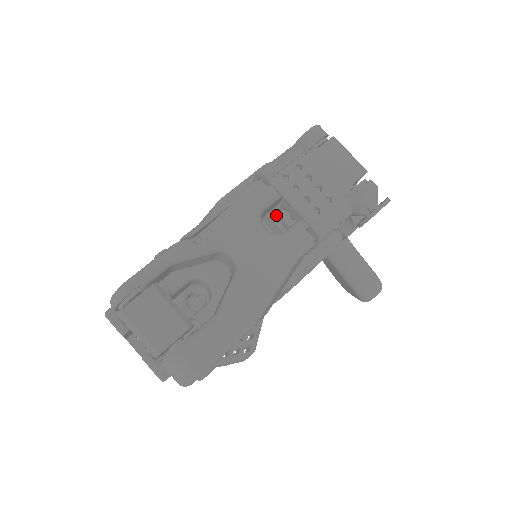
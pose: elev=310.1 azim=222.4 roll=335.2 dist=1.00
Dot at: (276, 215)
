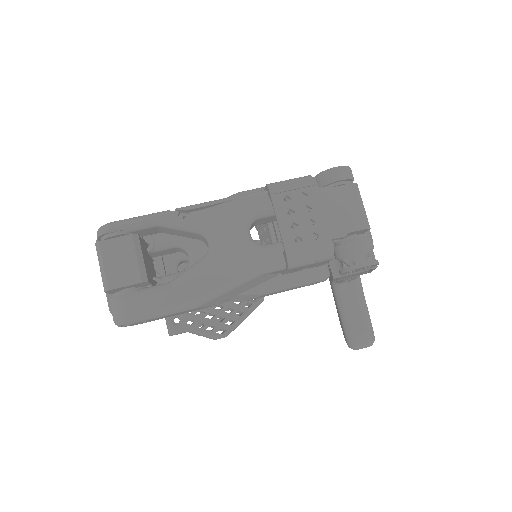
Dot at: (274, 228)
